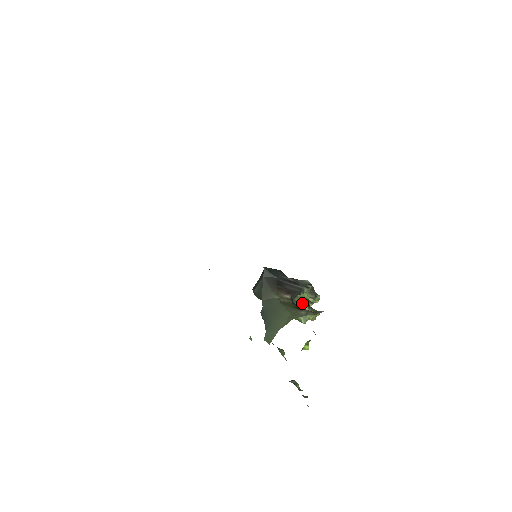
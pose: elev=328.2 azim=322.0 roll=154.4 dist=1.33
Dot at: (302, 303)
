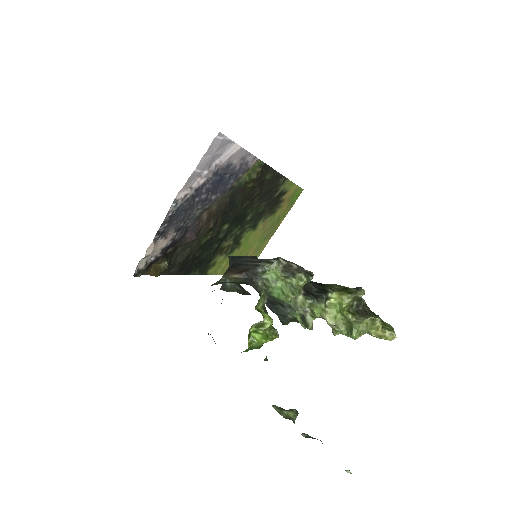
Dot at: (285, 290)
